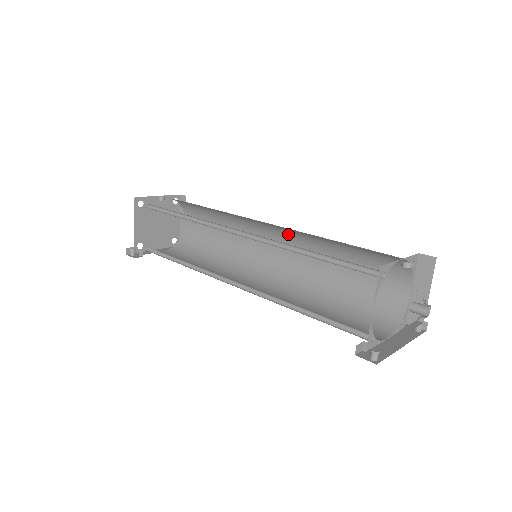
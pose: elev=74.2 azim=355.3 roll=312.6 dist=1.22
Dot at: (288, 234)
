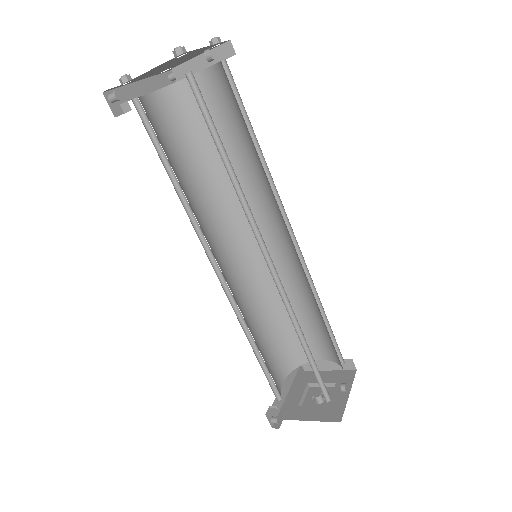
Dot at: (297, 256)
